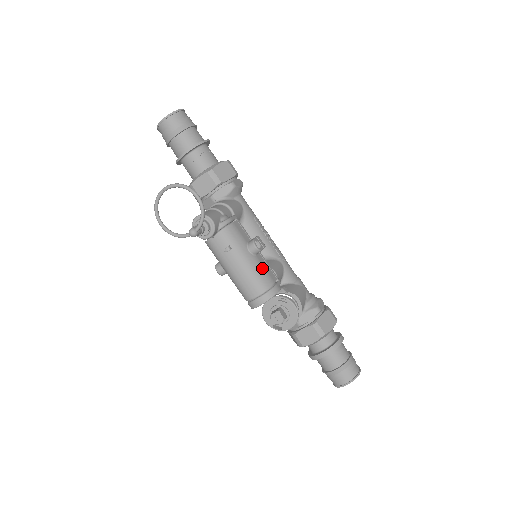
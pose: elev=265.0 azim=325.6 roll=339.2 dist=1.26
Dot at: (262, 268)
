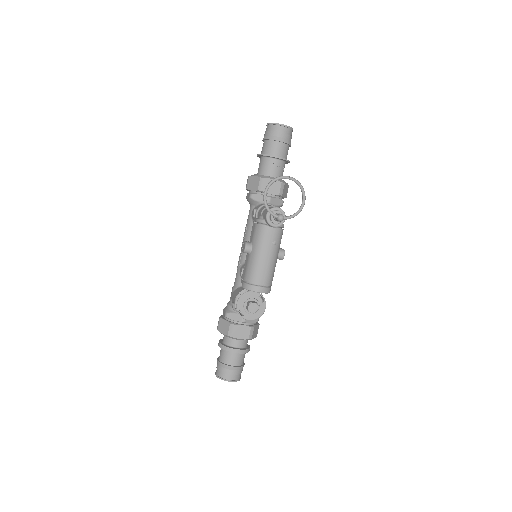
Dot at: occluded
